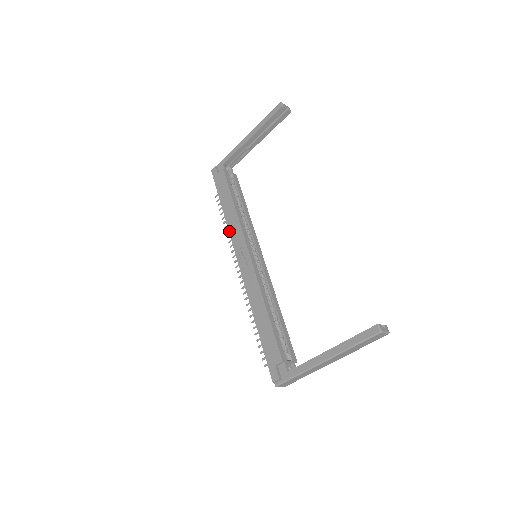
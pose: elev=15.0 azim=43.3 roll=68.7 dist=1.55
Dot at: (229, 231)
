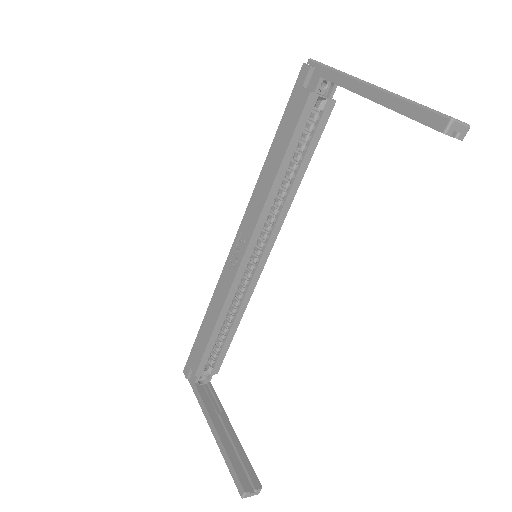
Dot at: (252, 195)
